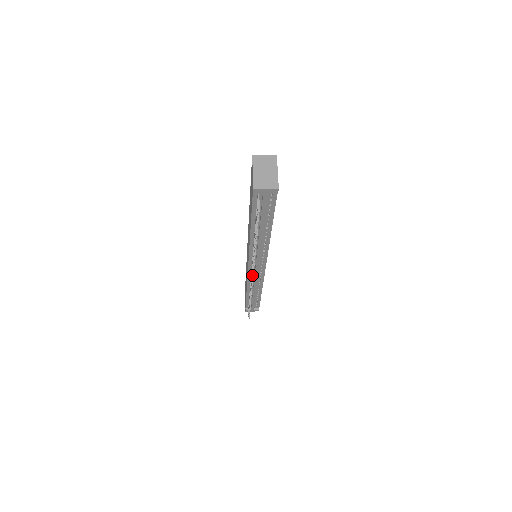
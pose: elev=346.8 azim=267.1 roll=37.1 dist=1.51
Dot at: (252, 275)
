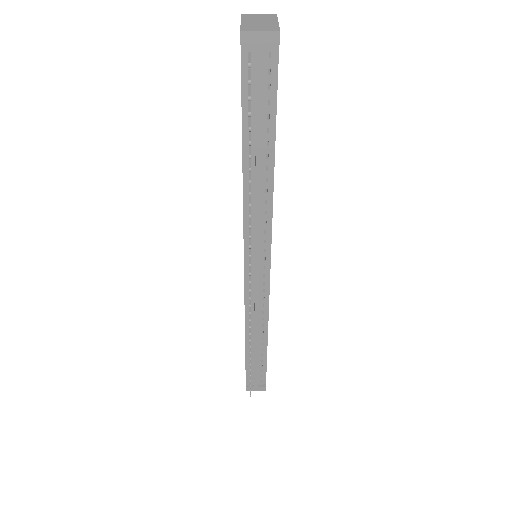
Dot at: (249, 271)
